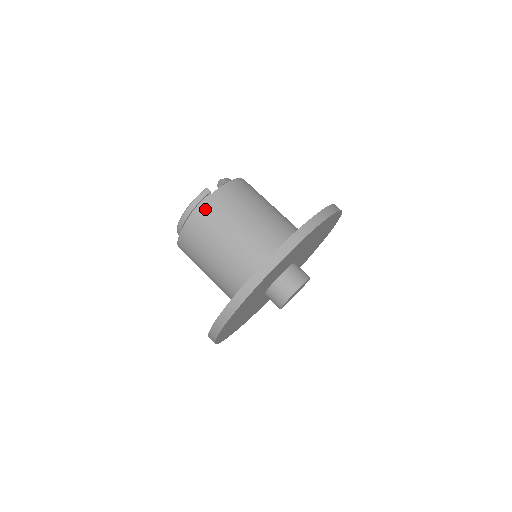
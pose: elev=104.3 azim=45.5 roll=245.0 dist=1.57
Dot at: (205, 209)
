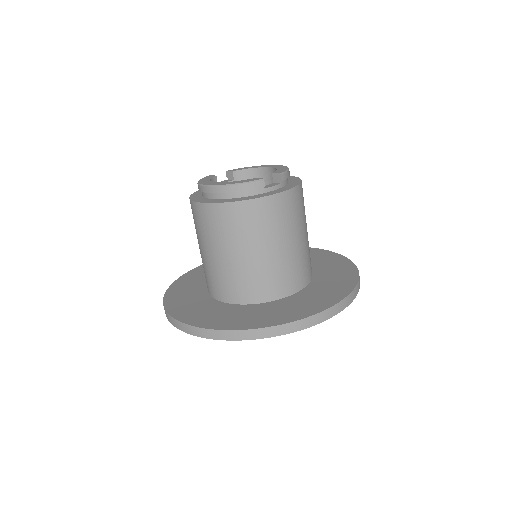
Dot at: (248, 208)
